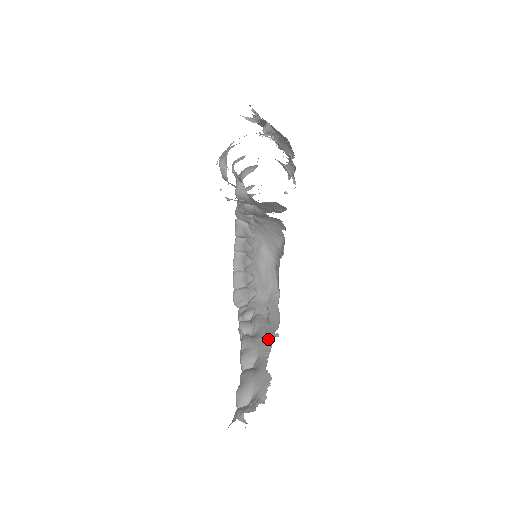
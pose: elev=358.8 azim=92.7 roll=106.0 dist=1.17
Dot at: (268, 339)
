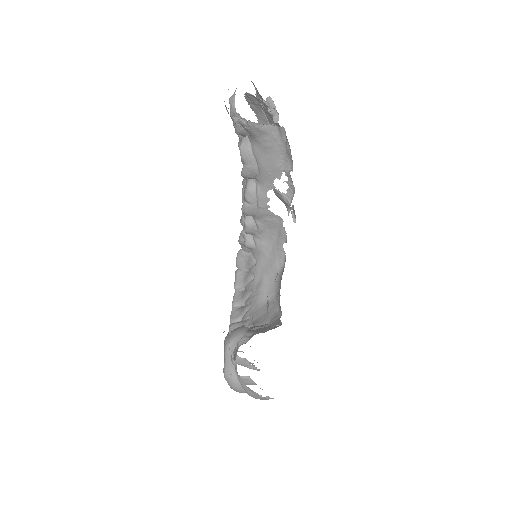
Dot at: occluded
